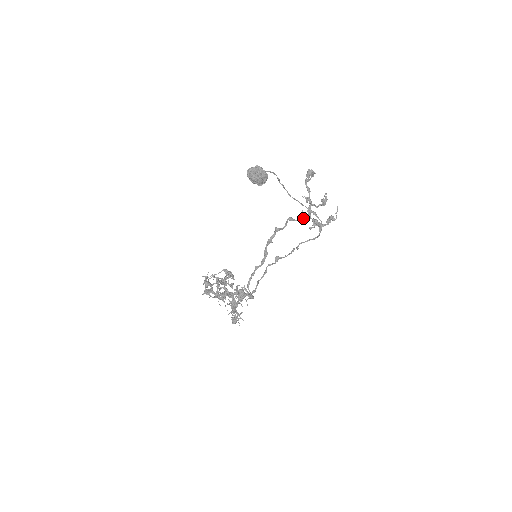
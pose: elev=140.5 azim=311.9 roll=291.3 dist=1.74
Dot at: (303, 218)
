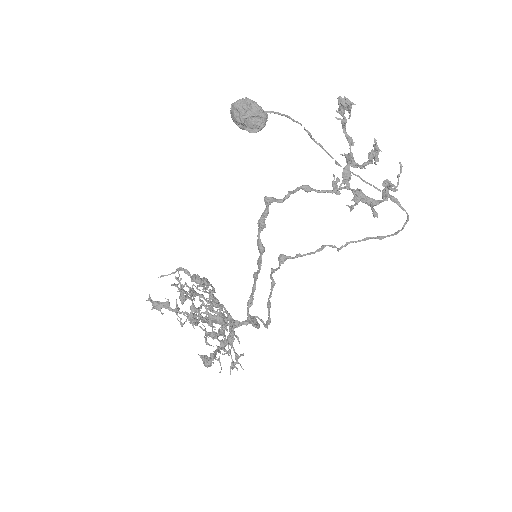
Dot at: (335, 188)
